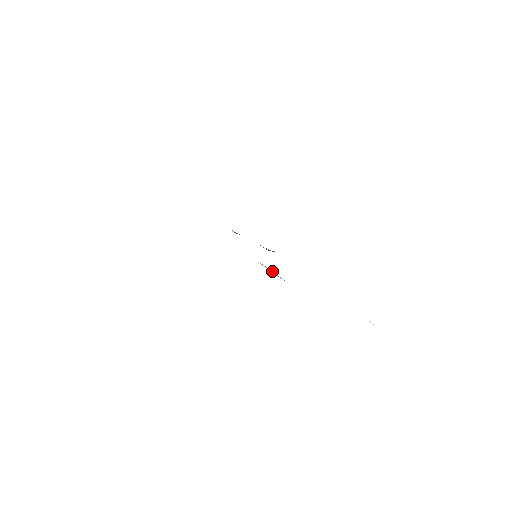
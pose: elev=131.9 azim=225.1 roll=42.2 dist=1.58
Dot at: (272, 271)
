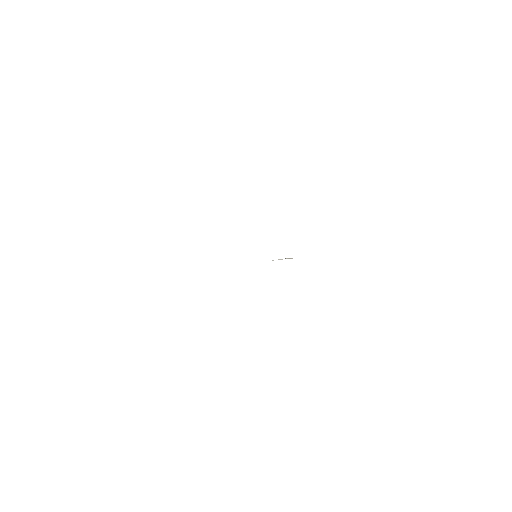
Dot at: (288, 258)
